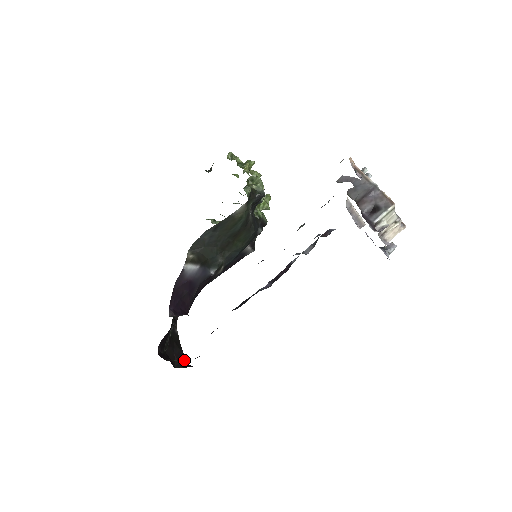
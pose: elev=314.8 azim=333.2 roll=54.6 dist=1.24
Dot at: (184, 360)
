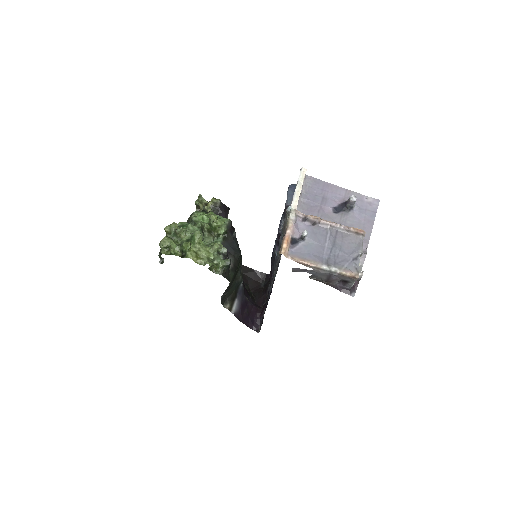
Dot at: (268, 289)
